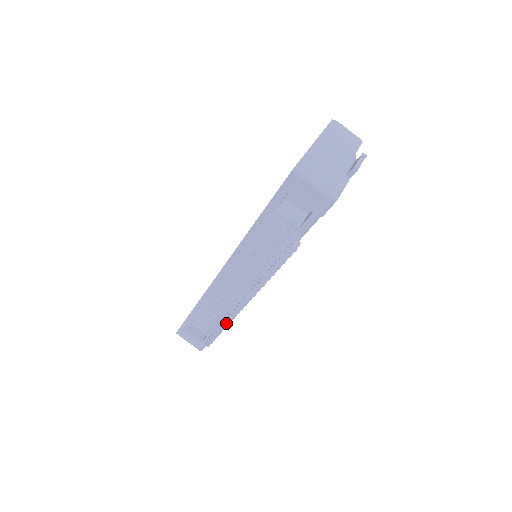
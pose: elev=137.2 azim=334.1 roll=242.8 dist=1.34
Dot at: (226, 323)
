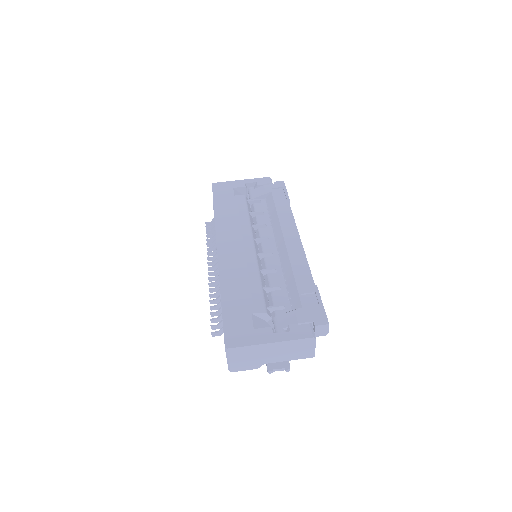
Dot at: (208, 250)
